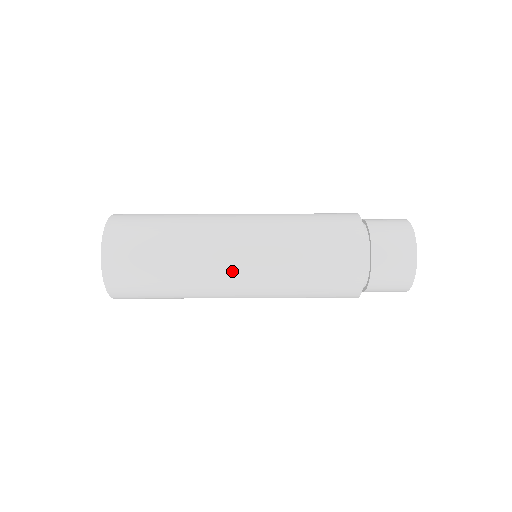
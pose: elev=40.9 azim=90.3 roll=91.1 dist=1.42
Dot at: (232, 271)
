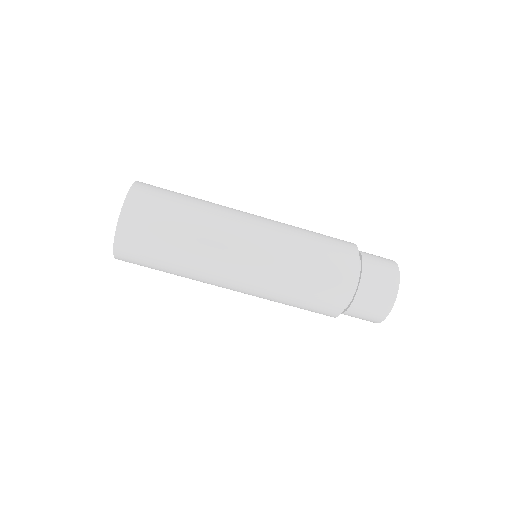
Dot at: (232, 273)
